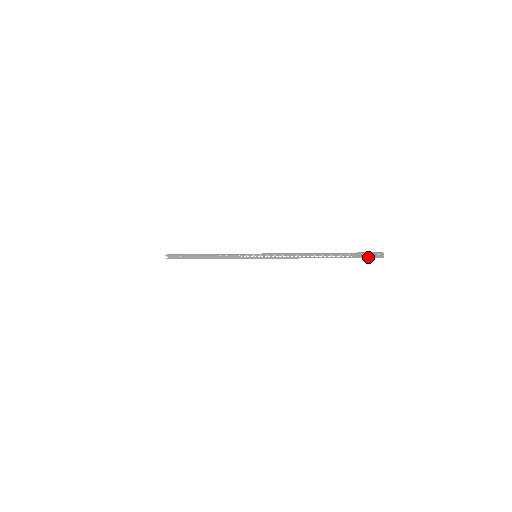
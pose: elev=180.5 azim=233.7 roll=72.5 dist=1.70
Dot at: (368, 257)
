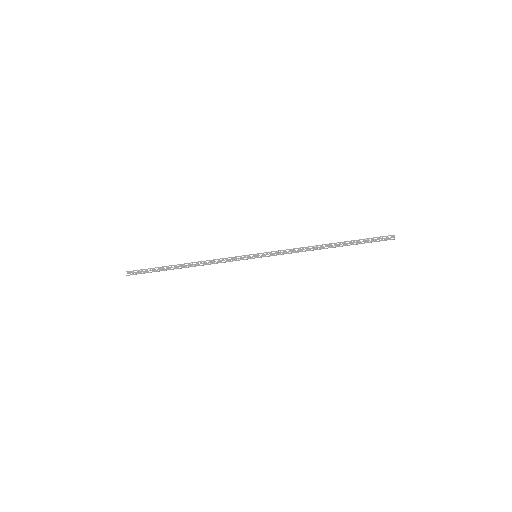
Dot at: (381, 240)
